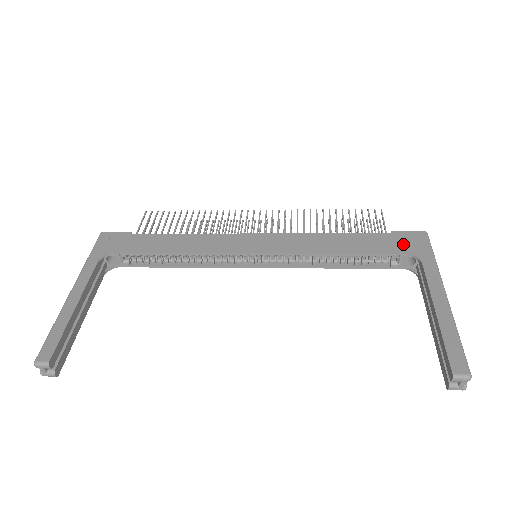
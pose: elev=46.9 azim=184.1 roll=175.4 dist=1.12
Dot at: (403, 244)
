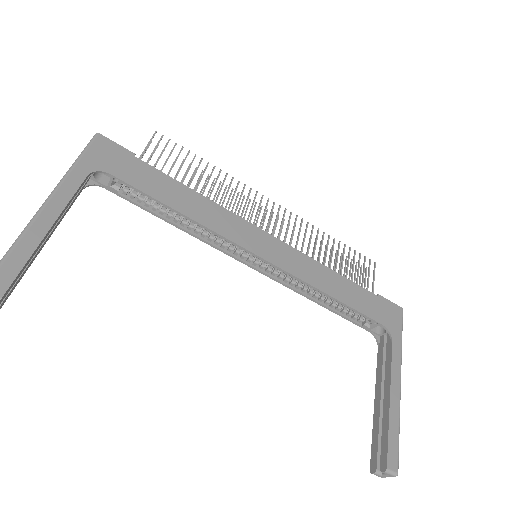
Dot at: (384, 313)
